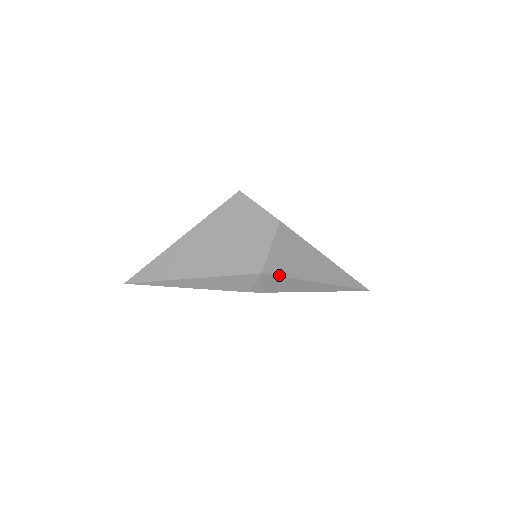
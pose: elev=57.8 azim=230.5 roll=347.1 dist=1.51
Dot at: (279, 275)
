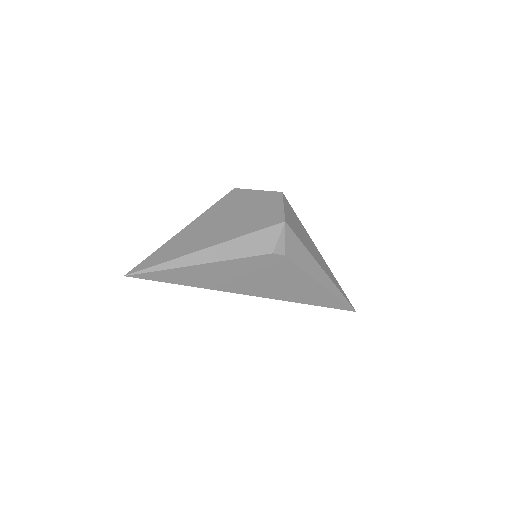
Dot at: (296, 235)
